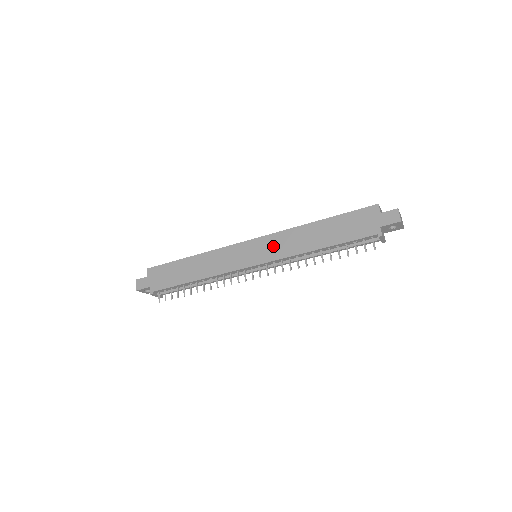
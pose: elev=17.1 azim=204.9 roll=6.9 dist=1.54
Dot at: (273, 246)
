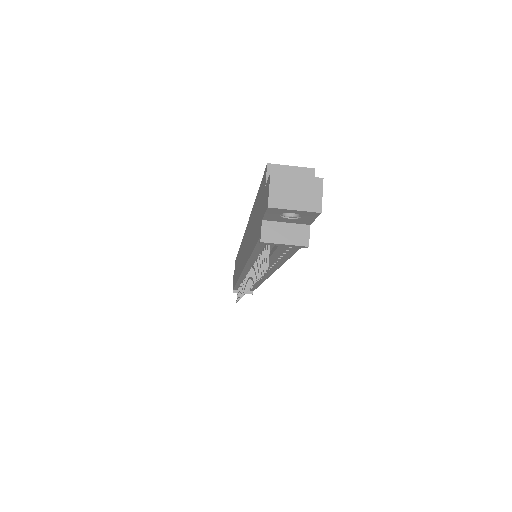
Dot at: (245, 246)
